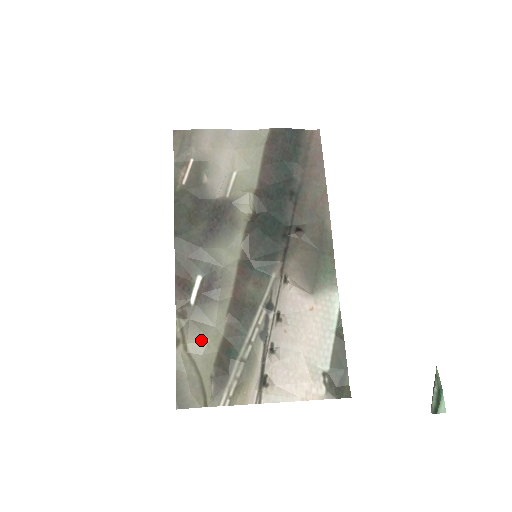
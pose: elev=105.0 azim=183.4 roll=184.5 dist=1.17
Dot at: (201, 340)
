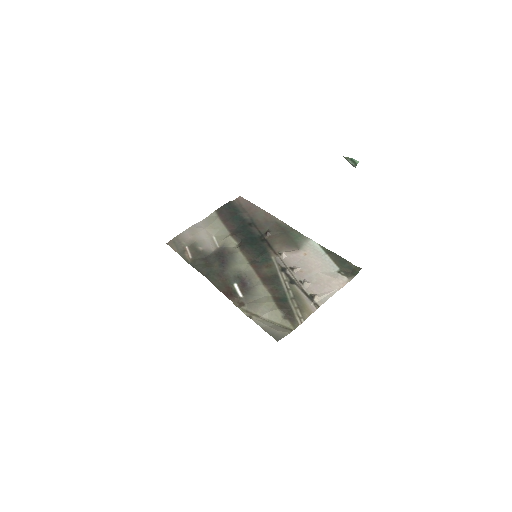
Dot at: (261, 306)
